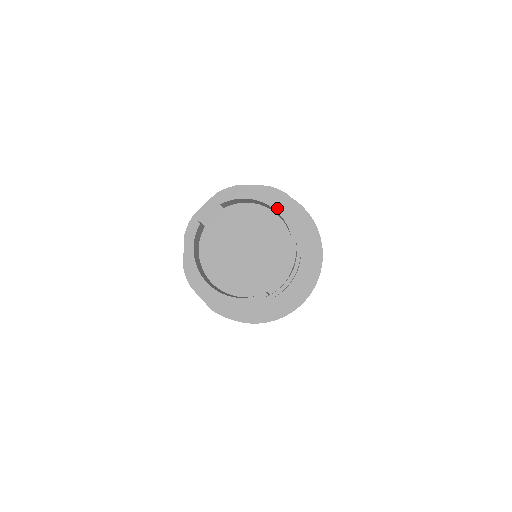
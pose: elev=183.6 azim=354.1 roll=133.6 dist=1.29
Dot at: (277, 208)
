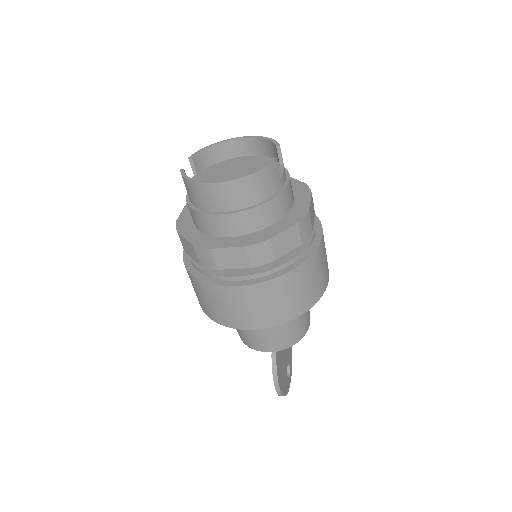
Dot at: (236, 138)
